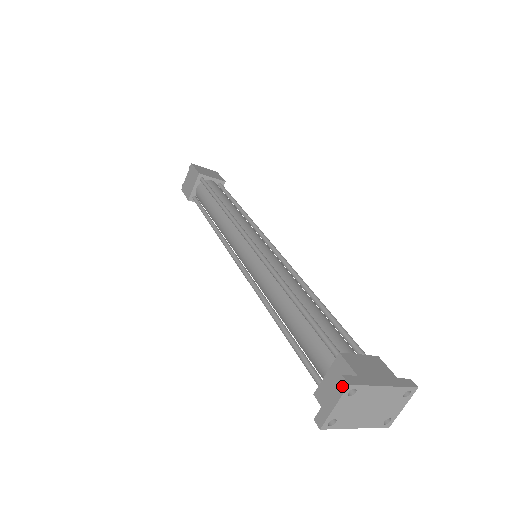
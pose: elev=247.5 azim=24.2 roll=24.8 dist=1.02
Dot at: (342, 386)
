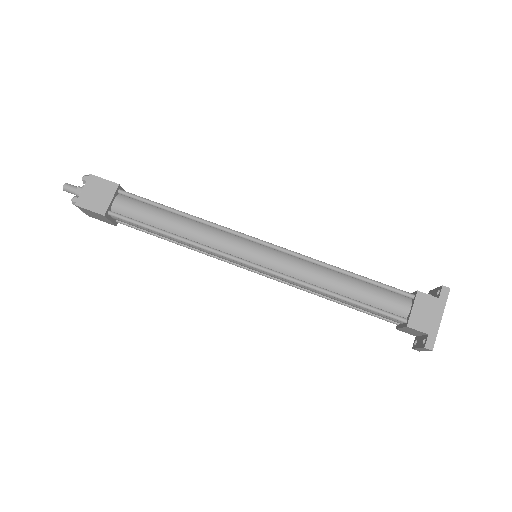
Dot at: (427, 350)
